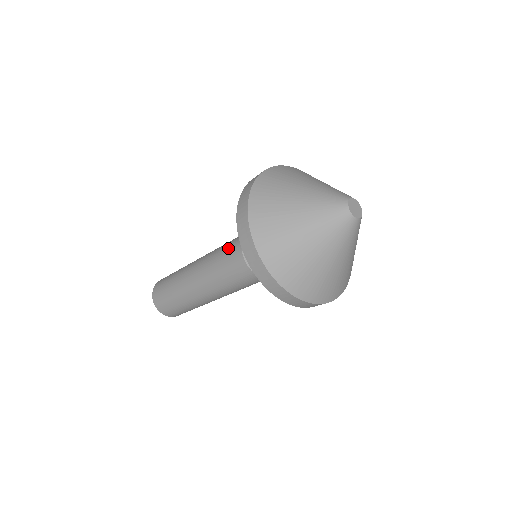
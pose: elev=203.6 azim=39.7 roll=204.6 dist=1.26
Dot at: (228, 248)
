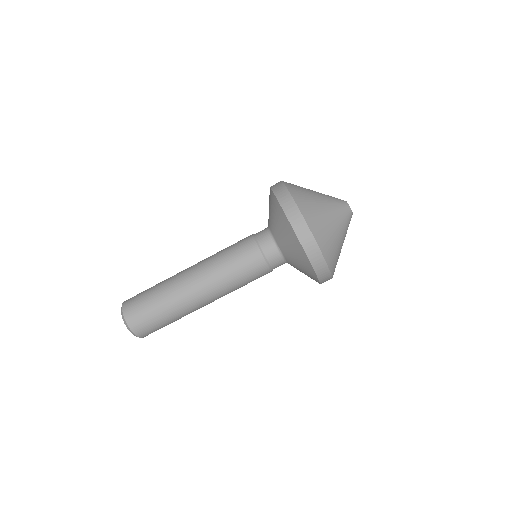
Dot at: occluded
